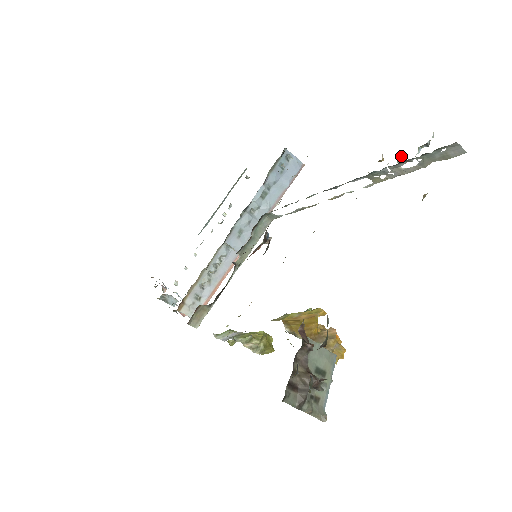
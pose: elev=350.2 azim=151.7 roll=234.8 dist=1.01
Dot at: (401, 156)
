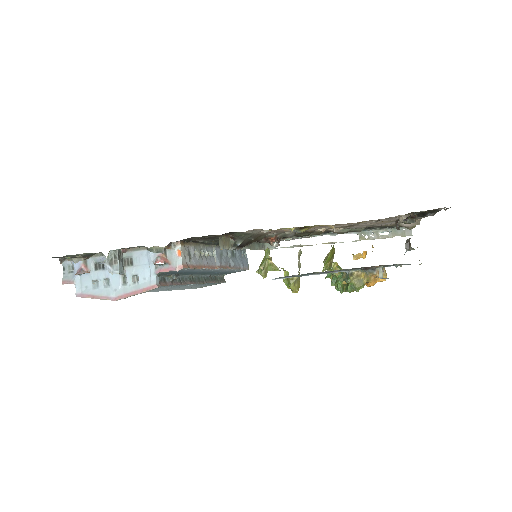
Dot at: (378, 230)
